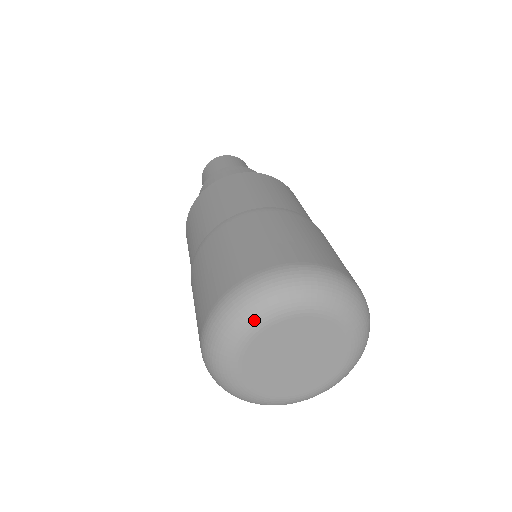
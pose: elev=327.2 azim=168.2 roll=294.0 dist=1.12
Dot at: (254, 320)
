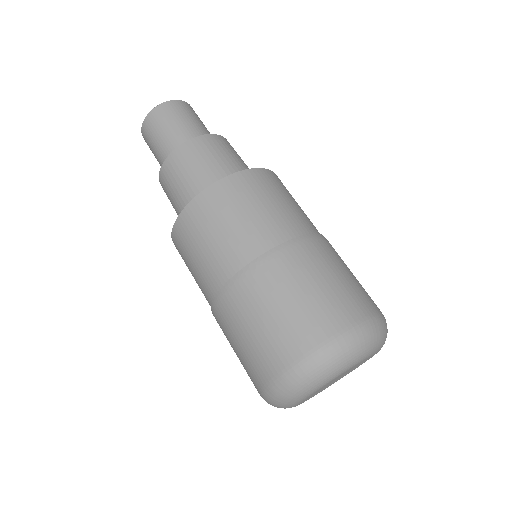
Dot at: (319, 385)
